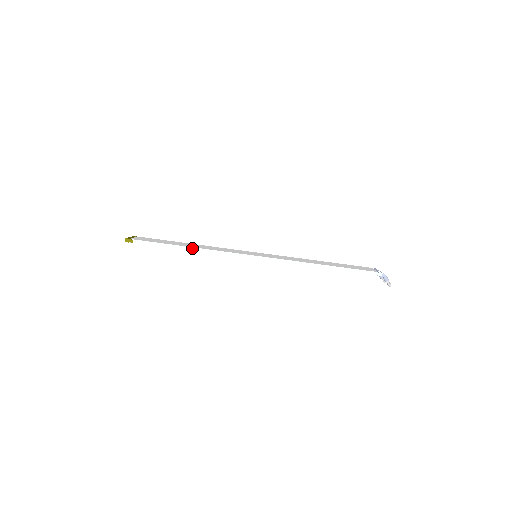
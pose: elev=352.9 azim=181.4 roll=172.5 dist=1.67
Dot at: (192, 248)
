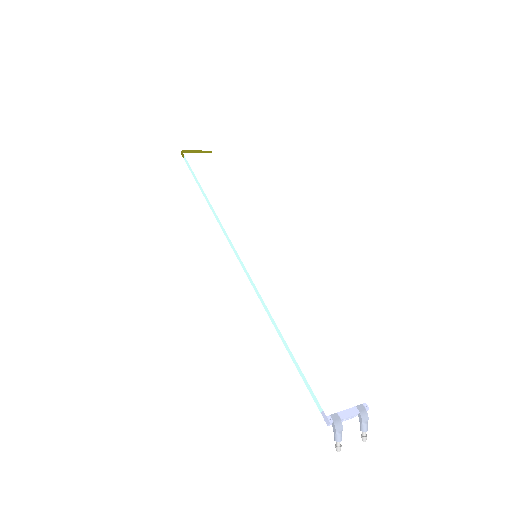
Dot at: (208, 199)
